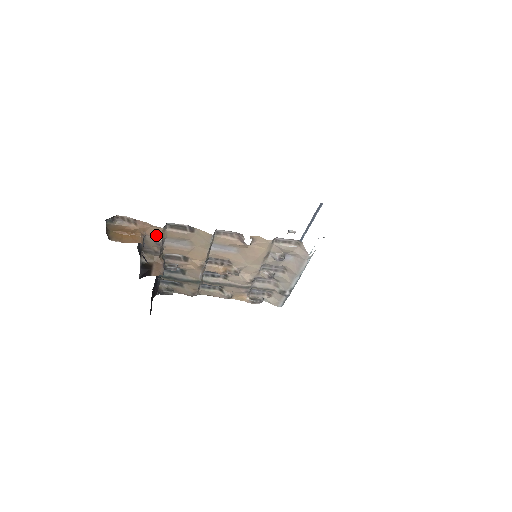
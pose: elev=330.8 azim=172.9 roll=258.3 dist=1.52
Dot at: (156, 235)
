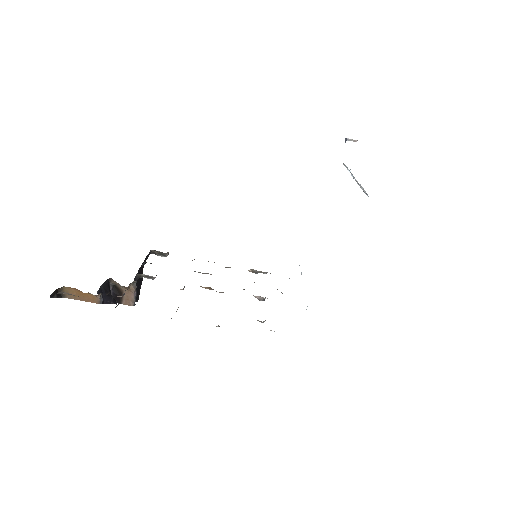
Dot at: occluded
